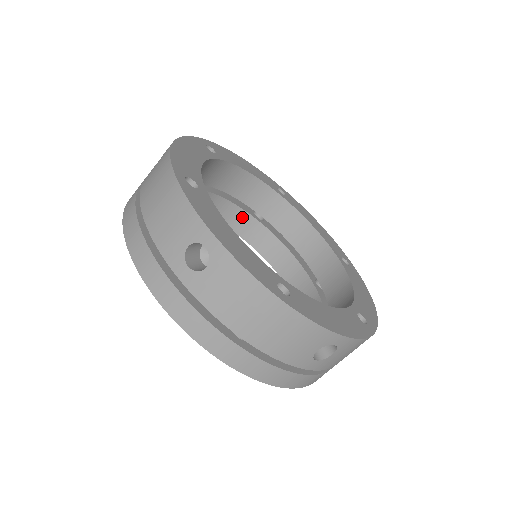
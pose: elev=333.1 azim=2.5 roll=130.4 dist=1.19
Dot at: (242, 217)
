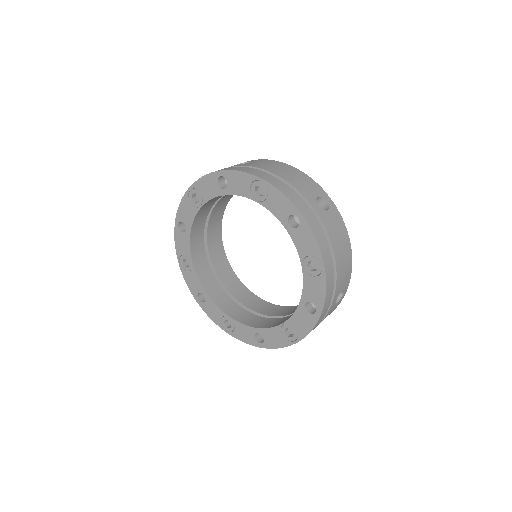
Dot at: (200, 247)
